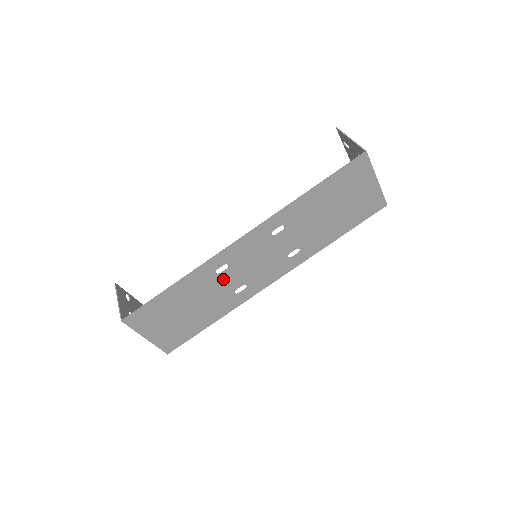
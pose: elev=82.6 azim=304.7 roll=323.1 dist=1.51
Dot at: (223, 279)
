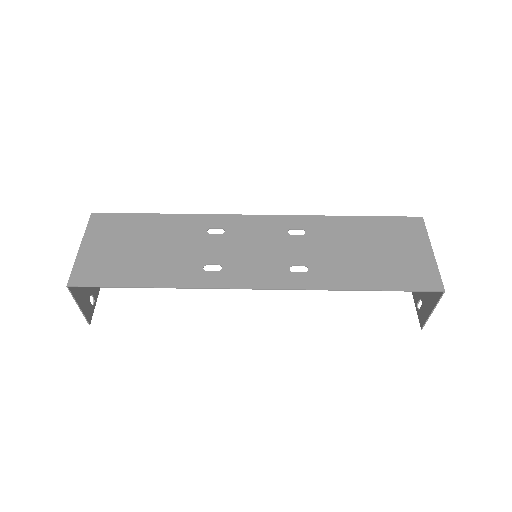
Dot at: (207, 242)
